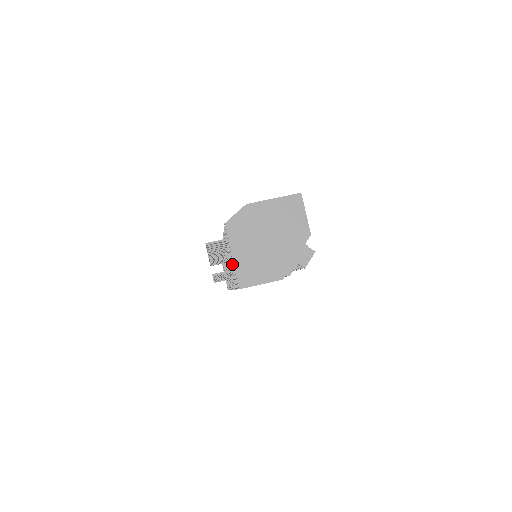
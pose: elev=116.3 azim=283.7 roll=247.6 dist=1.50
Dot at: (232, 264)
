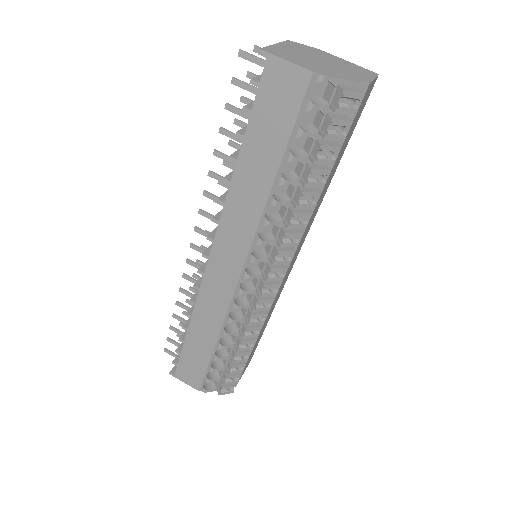
Dot at: occluded
